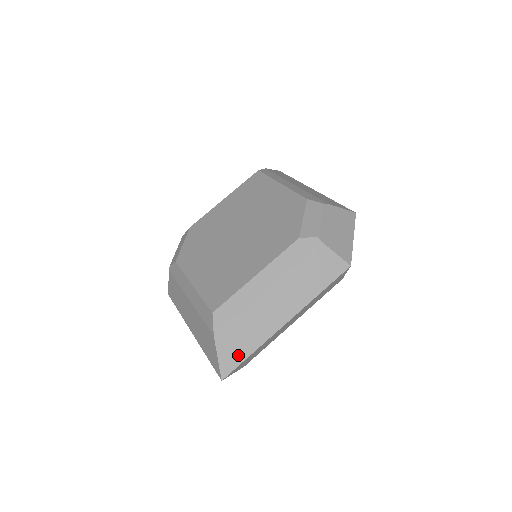
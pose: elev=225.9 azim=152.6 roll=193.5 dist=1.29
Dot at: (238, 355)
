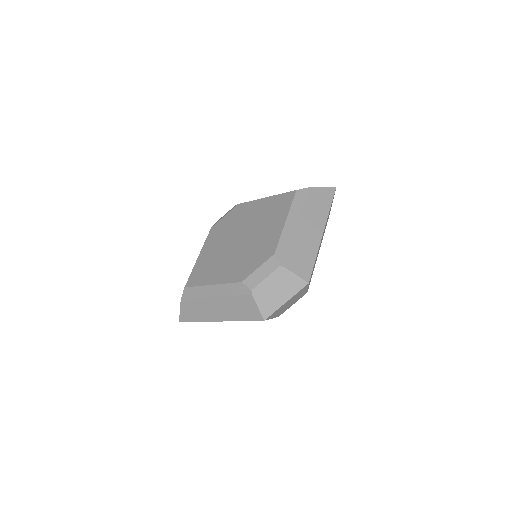
Dot at: (189, 317)
